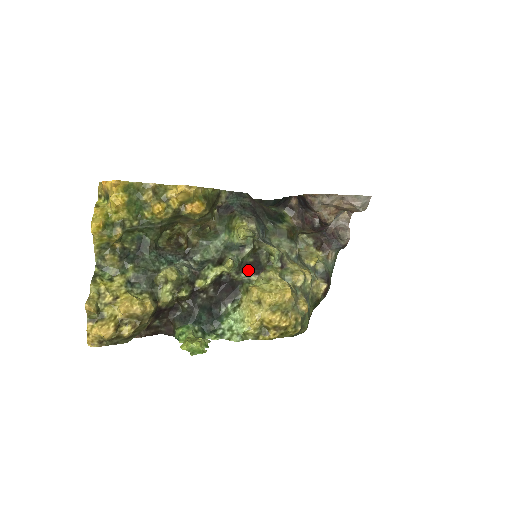
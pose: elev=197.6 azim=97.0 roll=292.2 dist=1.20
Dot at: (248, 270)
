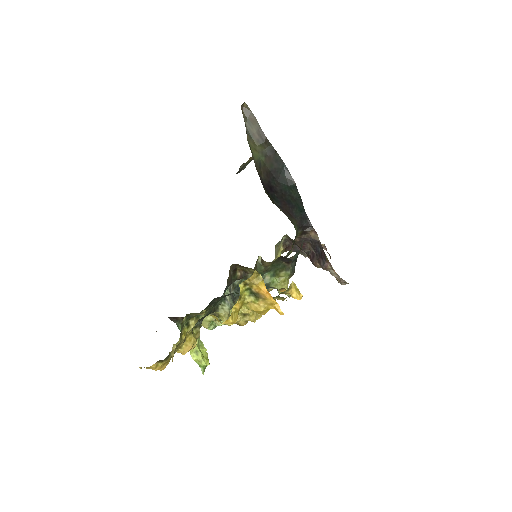
Dot at: occluded
